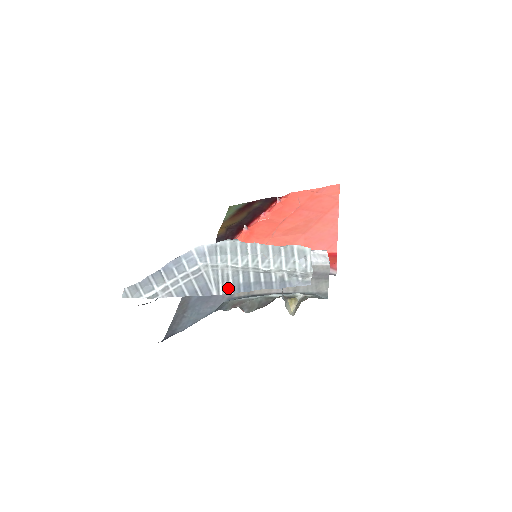
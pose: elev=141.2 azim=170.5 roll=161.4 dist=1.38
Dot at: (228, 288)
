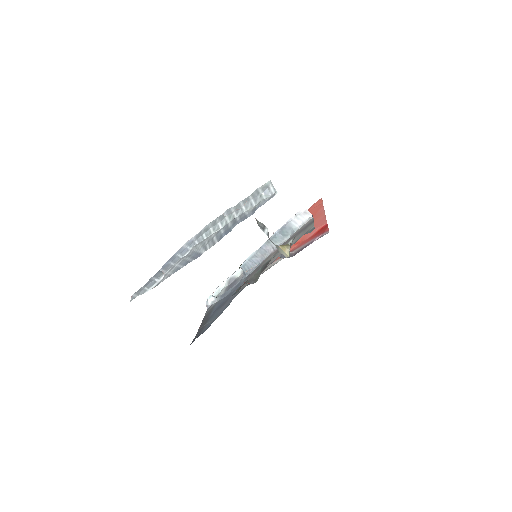
Dot at: (213, 242)
